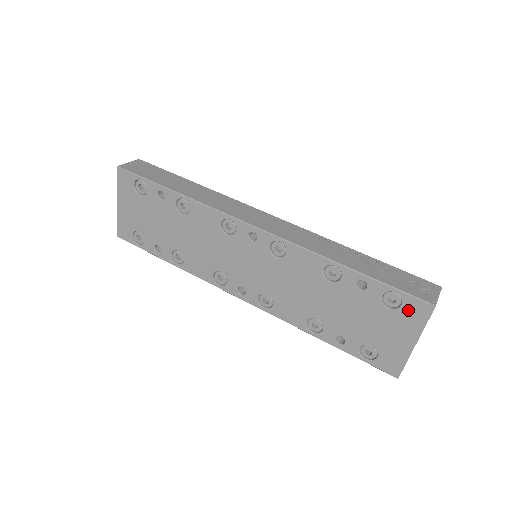
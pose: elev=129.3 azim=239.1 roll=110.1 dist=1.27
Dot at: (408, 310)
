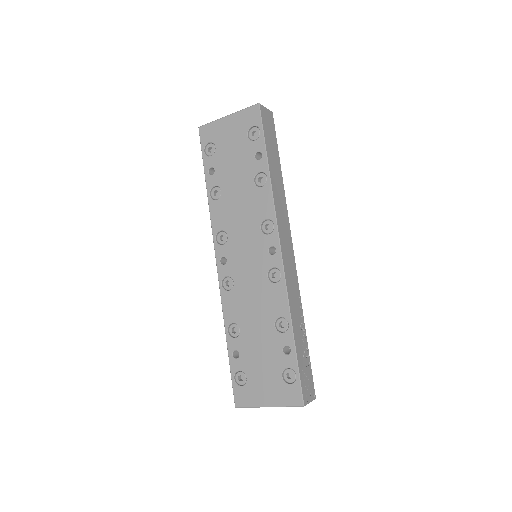
Dot at: (289, 390)
